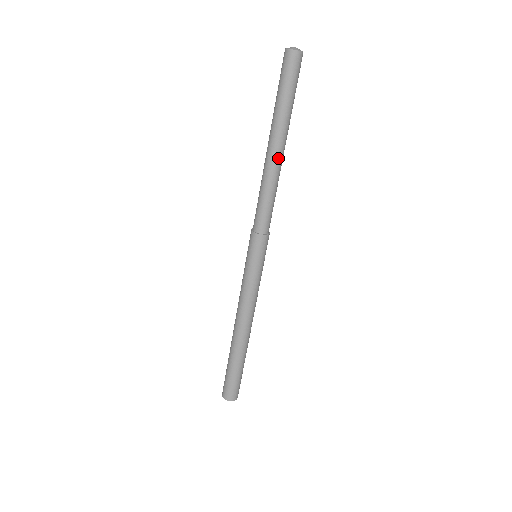
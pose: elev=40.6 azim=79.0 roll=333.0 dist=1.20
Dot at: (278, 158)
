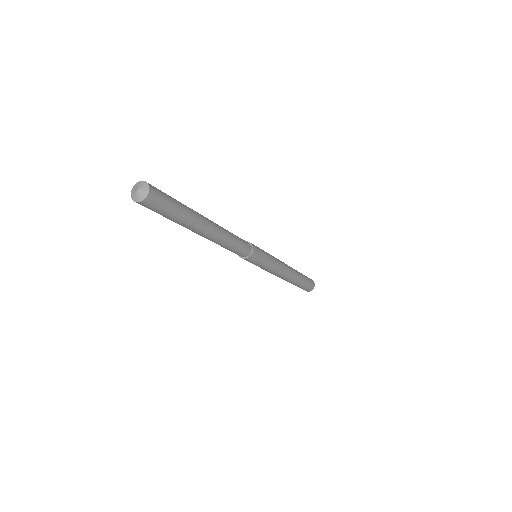
Dot at: (211, 235)
